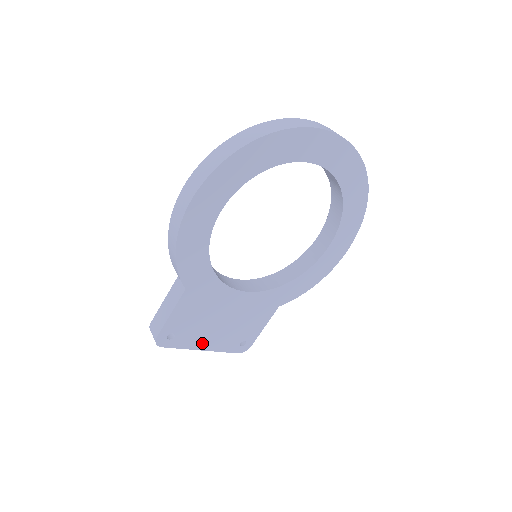
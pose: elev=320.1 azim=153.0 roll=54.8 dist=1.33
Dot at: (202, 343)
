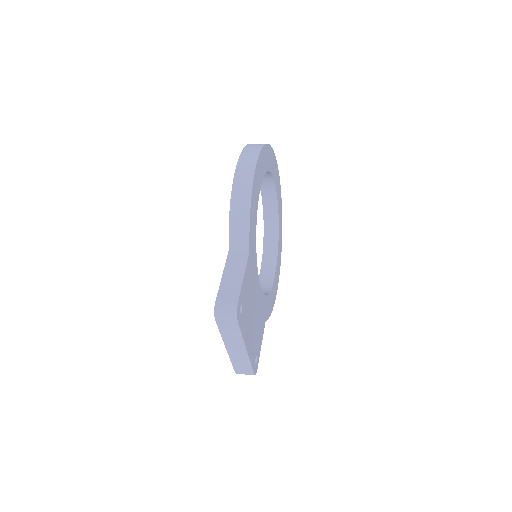
Dot at: (247, 338)
